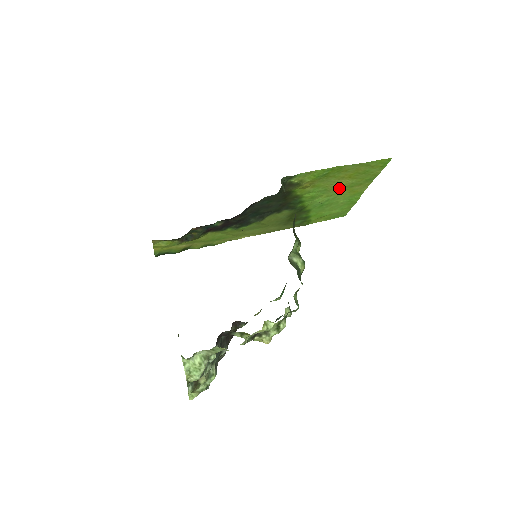
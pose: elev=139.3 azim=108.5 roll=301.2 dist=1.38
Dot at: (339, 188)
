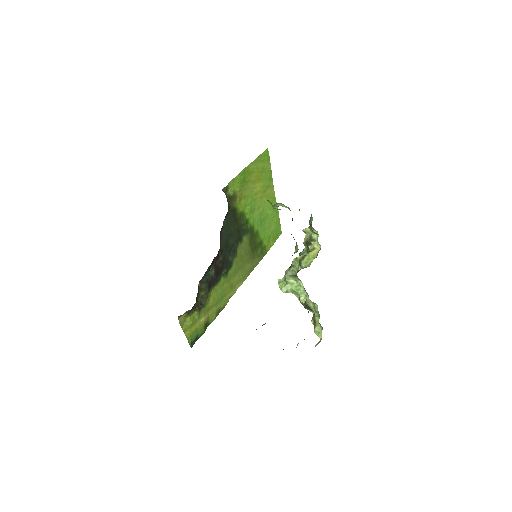
Dot at: (259, 196)
